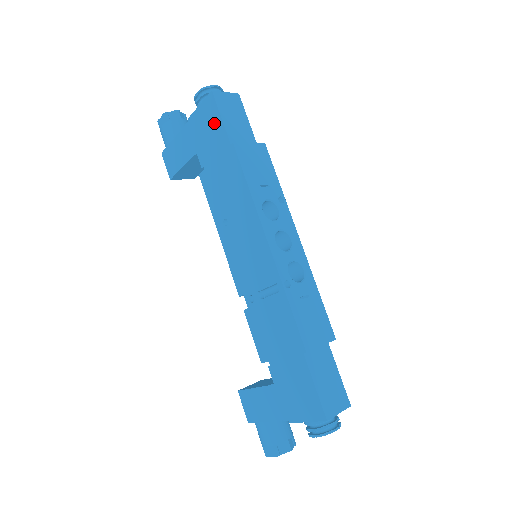
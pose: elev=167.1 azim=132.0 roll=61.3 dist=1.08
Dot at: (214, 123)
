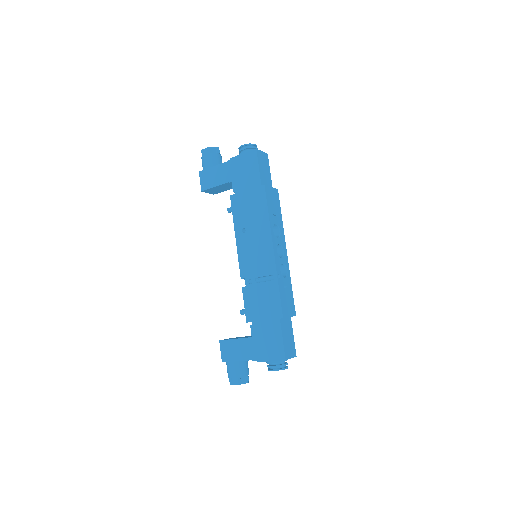
Dot at: (252, 168)
